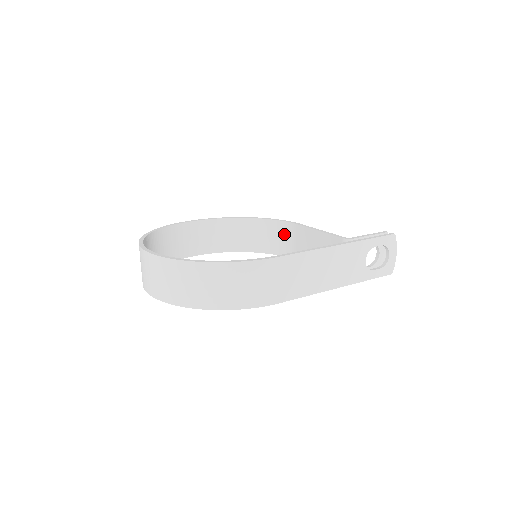
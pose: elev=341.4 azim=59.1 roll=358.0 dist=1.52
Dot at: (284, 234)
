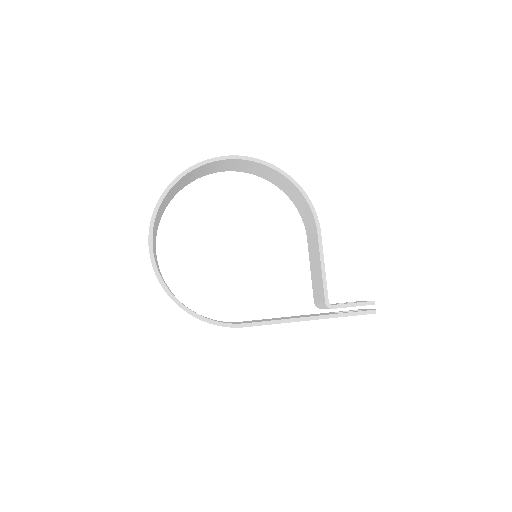
Dot at: (308, 216)
